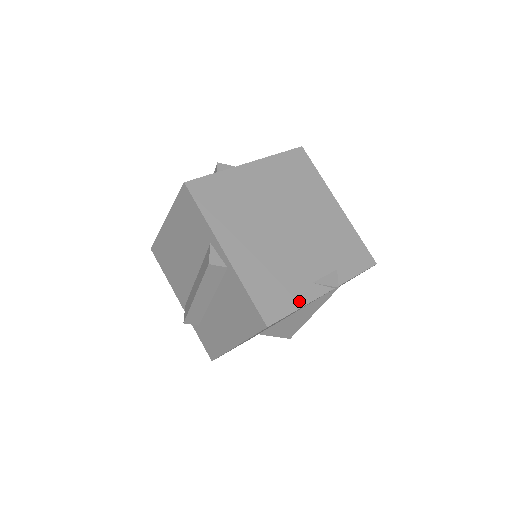
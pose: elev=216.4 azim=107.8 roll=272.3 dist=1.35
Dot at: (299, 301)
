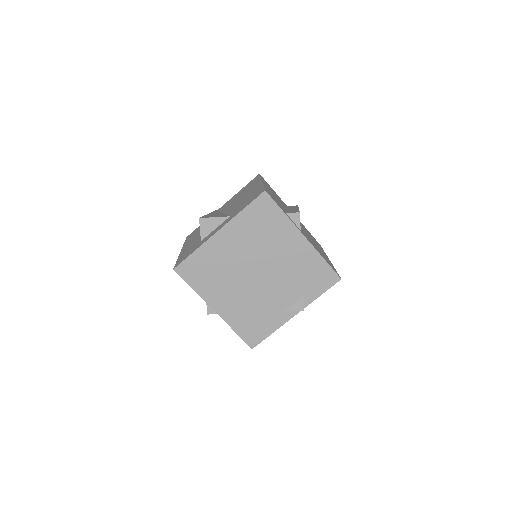
Dot at: (273, 327)
